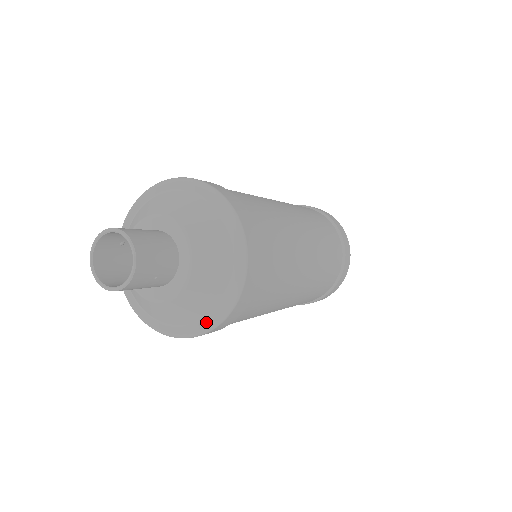
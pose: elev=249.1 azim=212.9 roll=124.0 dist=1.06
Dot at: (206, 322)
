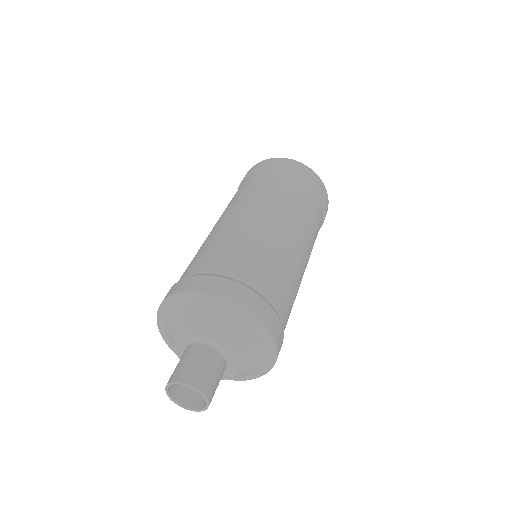
Dot at: occluded
